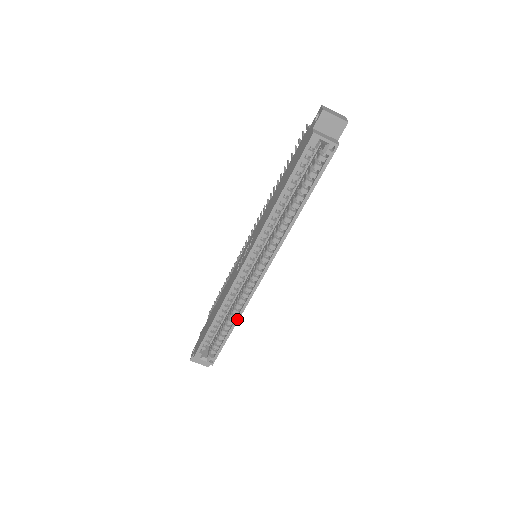
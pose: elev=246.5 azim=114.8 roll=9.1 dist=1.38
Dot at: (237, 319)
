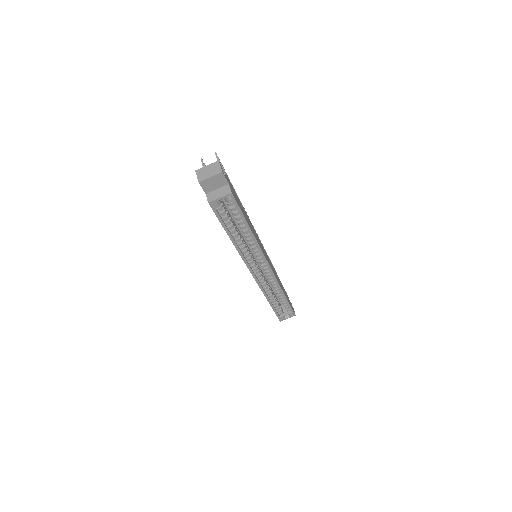
Dot at: (282, 293)
